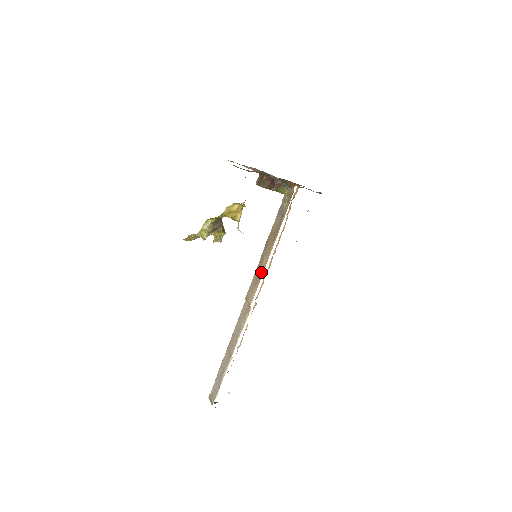
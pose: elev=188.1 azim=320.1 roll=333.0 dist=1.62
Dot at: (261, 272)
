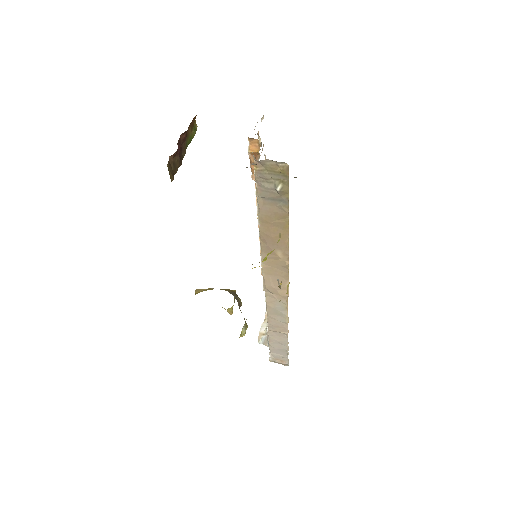
Dot at: (284, 267)
